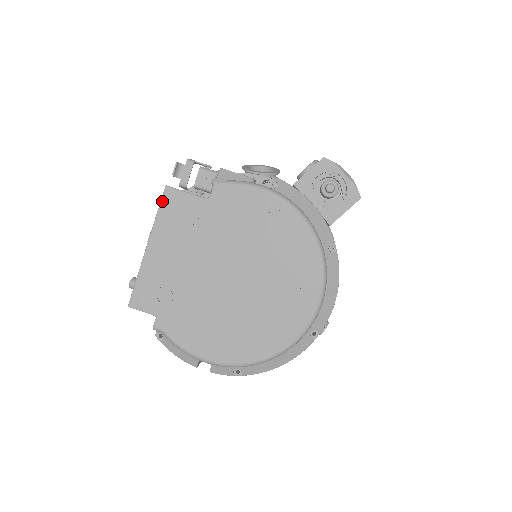
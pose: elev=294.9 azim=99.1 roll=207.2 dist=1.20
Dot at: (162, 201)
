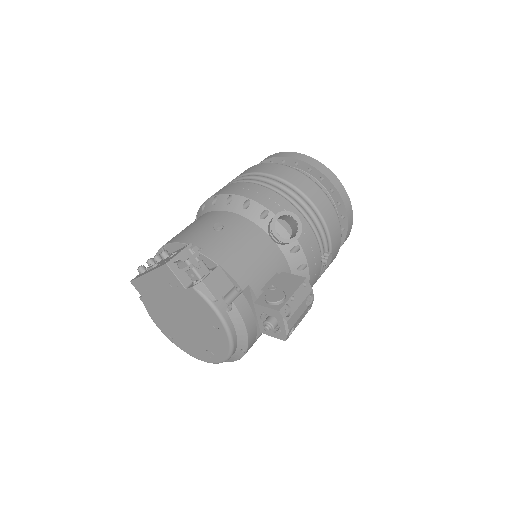
Dot at: (162, 267)
